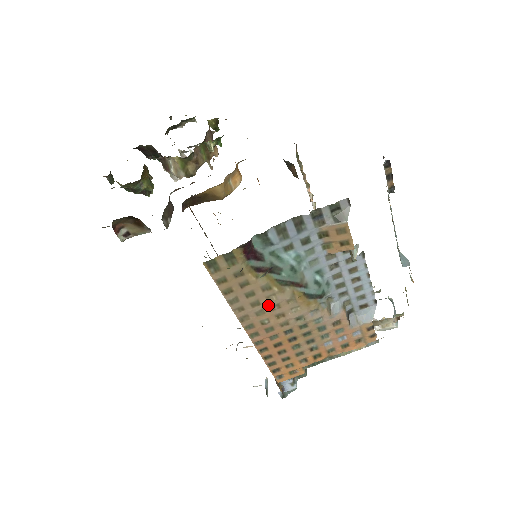
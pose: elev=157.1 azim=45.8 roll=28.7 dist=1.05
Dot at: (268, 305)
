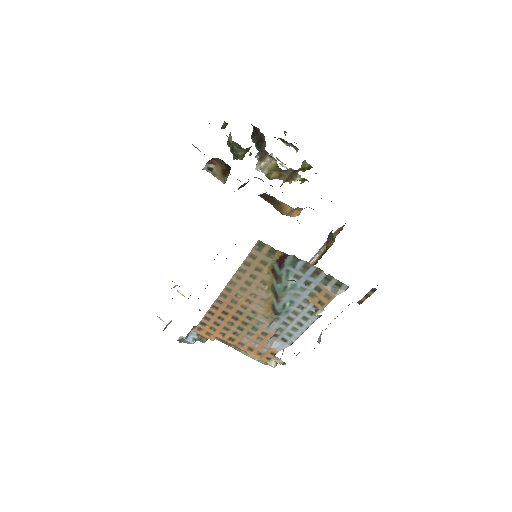
Dot at: (252, 290)
